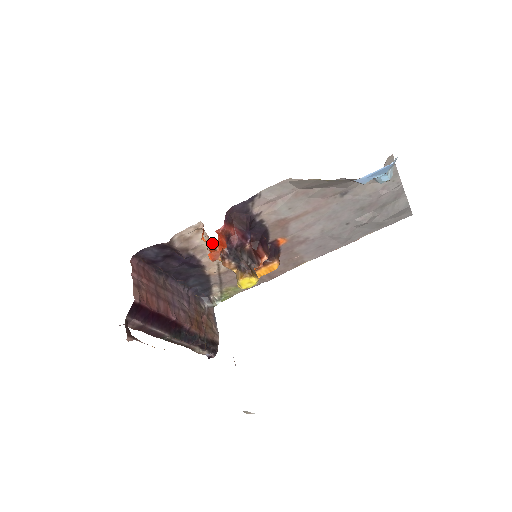
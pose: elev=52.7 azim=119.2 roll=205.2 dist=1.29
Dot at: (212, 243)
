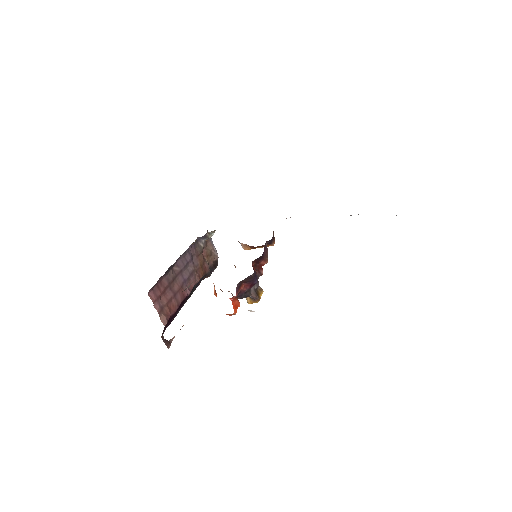
Dot at: occluded
